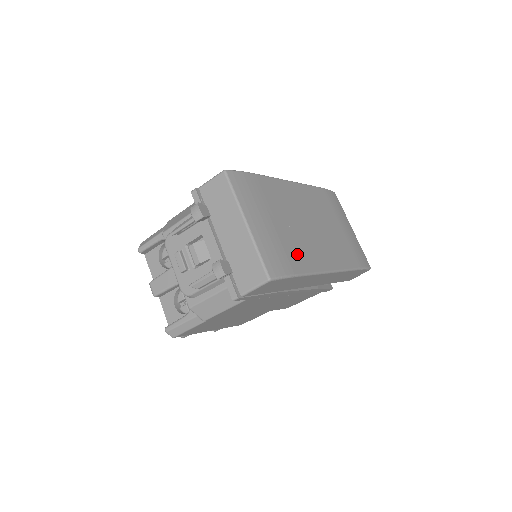
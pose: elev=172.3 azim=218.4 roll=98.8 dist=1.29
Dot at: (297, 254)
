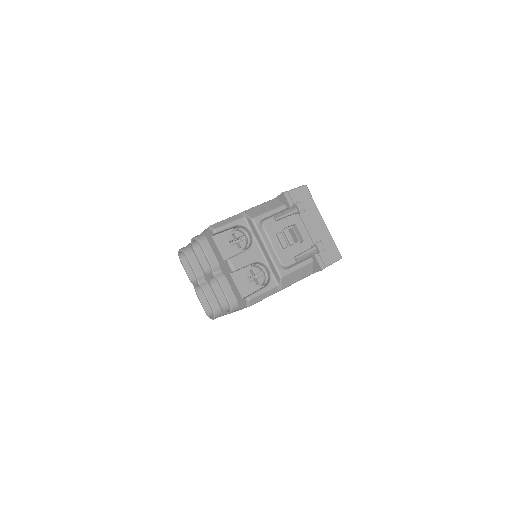
Dot at: occluded
